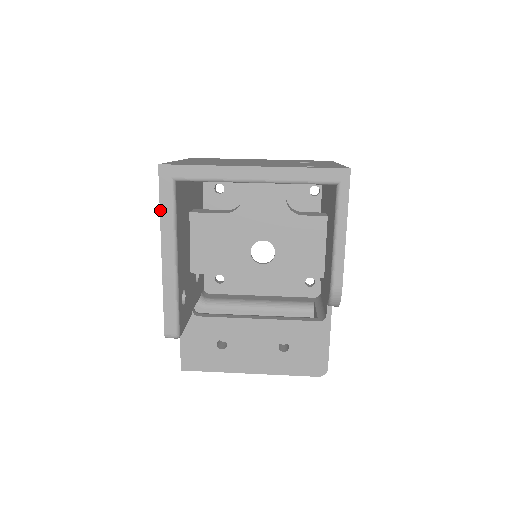
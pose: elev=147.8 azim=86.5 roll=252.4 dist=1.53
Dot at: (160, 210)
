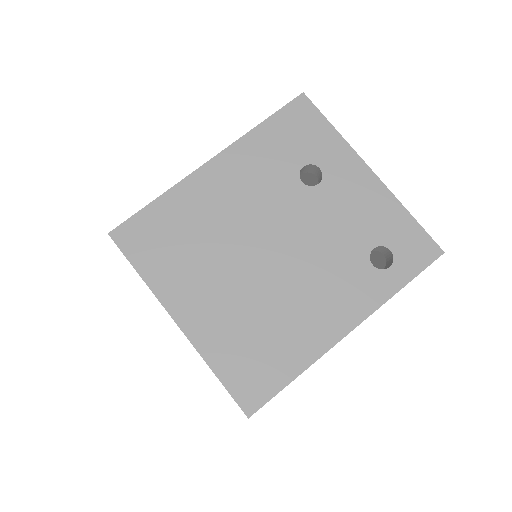
Dot at: occluded
